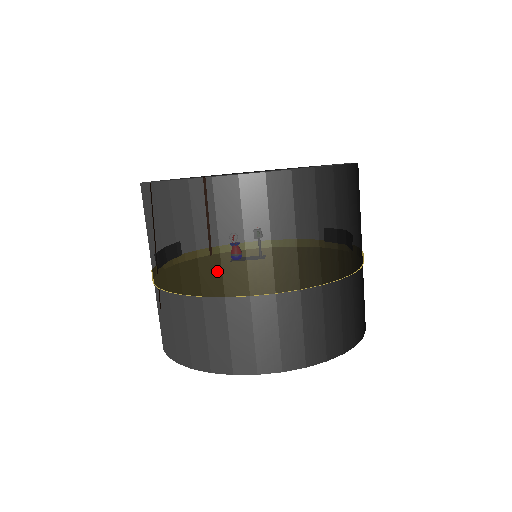
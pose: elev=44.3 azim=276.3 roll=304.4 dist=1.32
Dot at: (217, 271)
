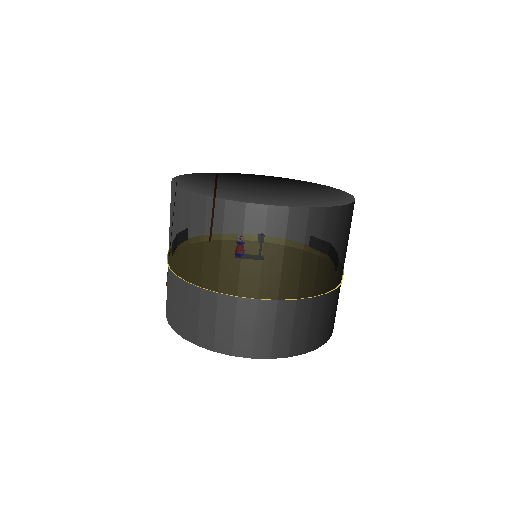
Dot at: (235, 276)
